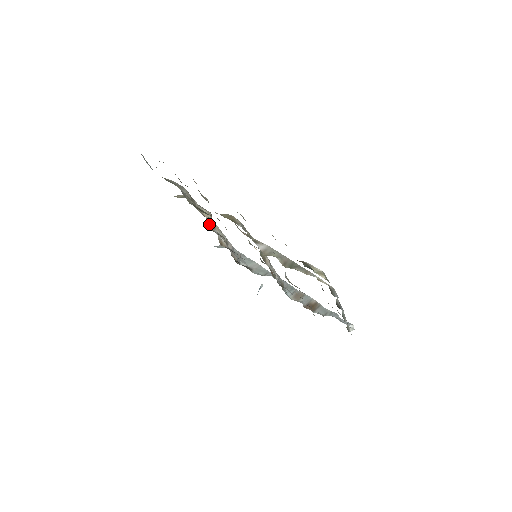
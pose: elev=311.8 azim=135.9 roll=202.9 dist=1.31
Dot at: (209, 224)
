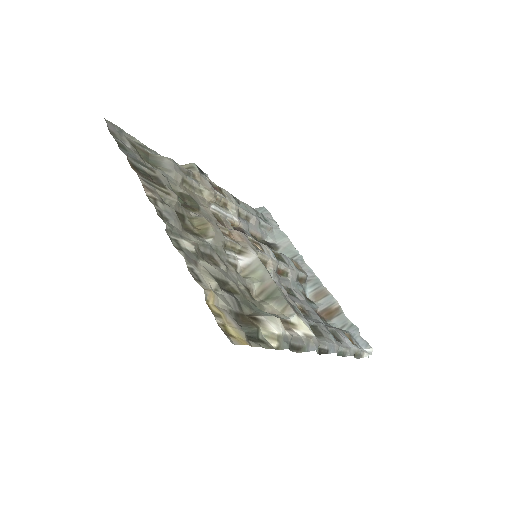
Dot at: (211, 206)
